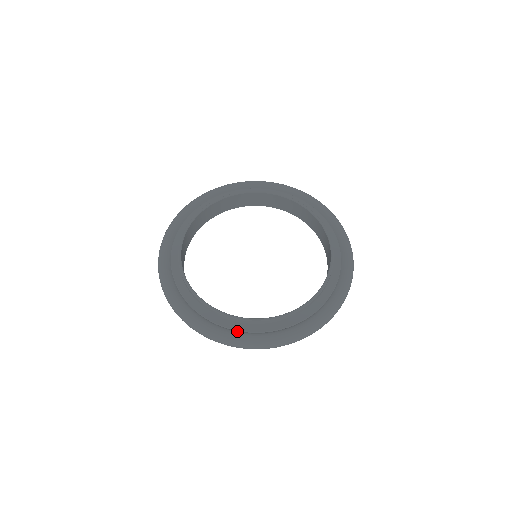
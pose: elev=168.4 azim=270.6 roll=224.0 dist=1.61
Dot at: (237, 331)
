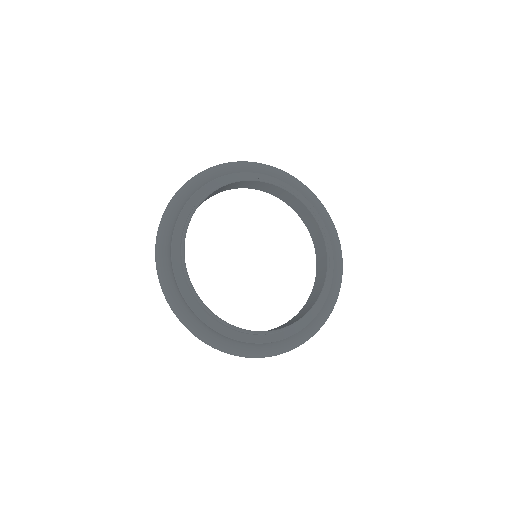
Dot at: (266, 344)
